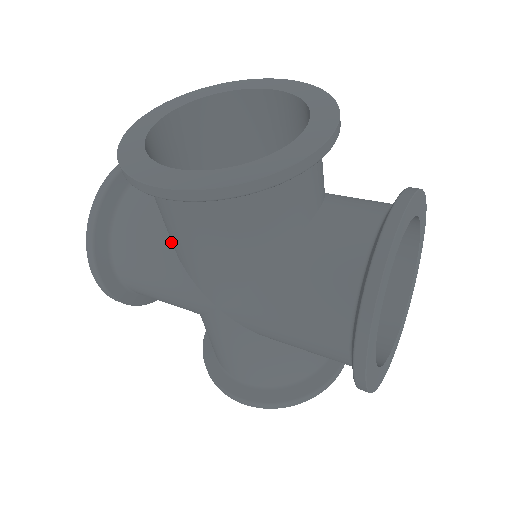
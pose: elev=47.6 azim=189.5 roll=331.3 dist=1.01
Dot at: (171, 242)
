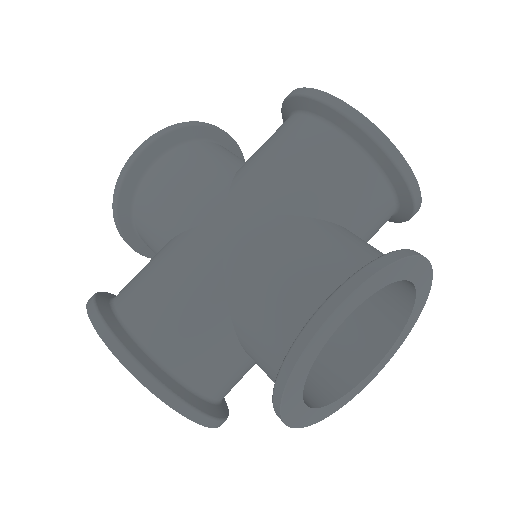
Dot at: (238, 169)
